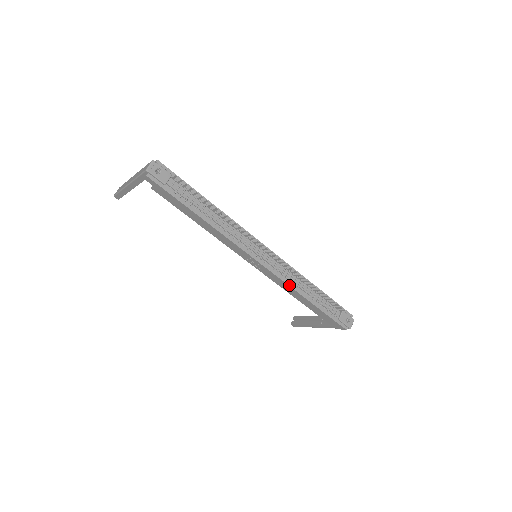
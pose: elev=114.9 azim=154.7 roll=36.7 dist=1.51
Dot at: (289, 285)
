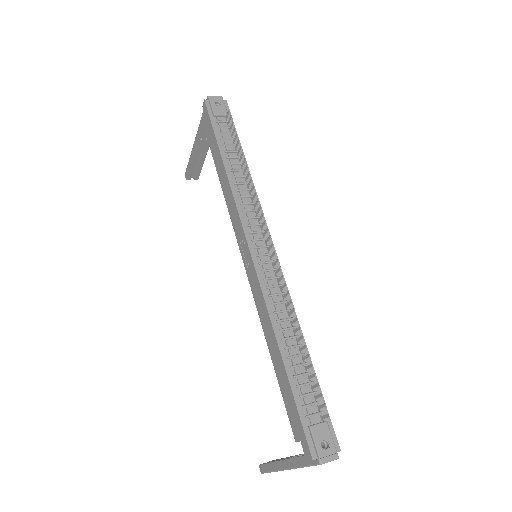
Dot at: (267, 307)
